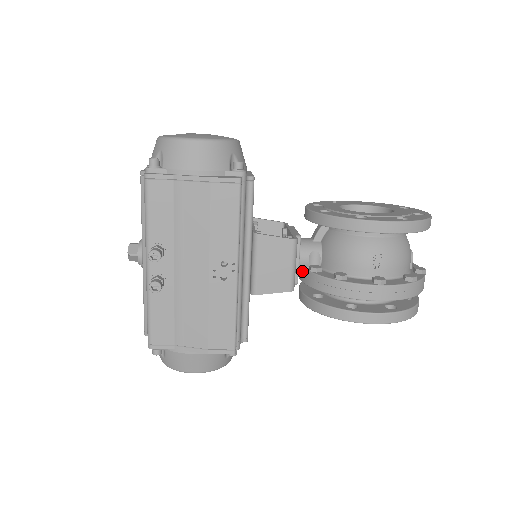
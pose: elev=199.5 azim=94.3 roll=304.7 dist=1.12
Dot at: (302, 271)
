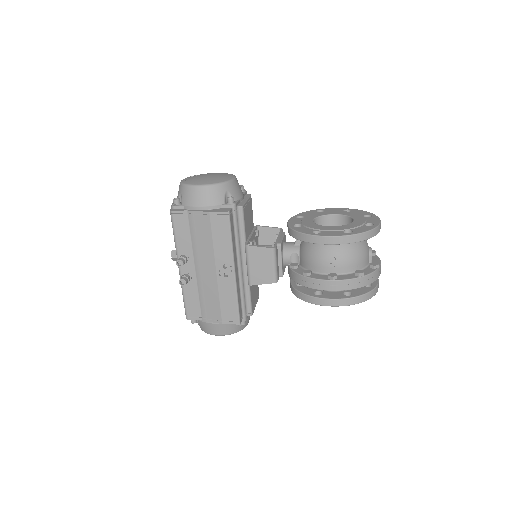
Dot at: (288, 267)
